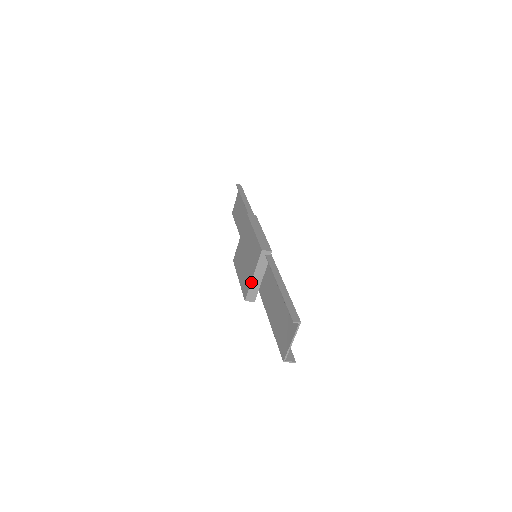
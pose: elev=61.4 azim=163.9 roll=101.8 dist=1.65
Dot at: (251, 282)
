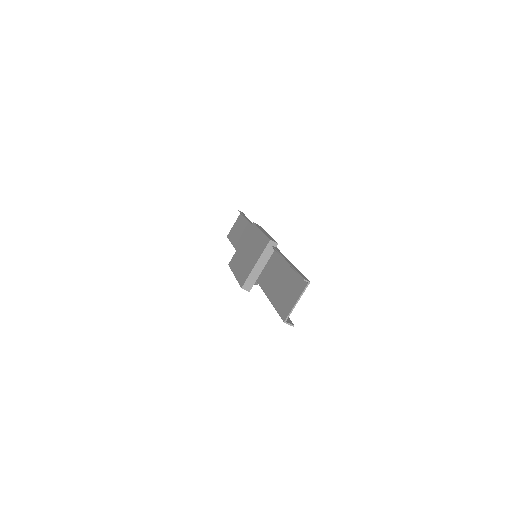
Dot at: (252, 270)
